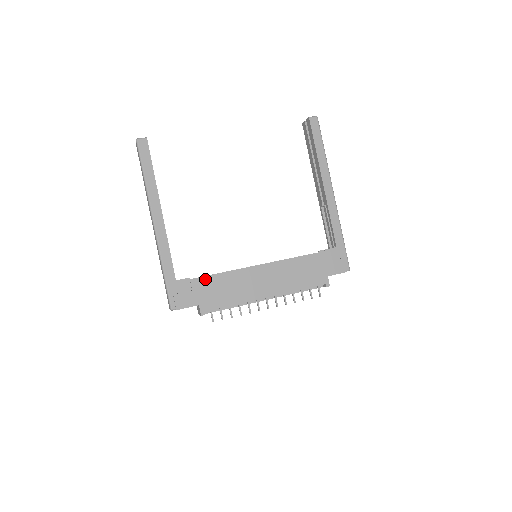
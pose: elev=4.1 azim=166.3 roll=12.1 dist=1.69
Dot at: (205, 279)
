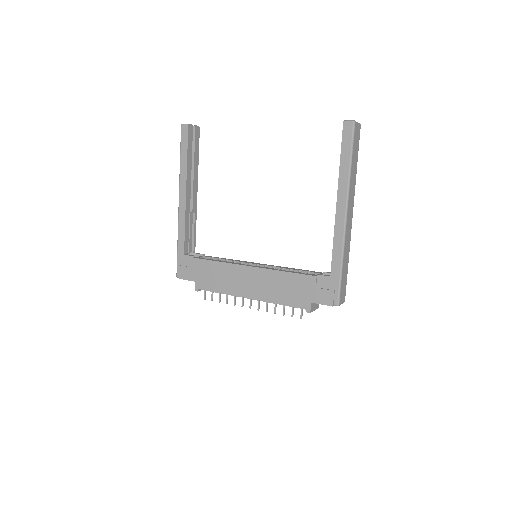
Dot at: (204, 262)
